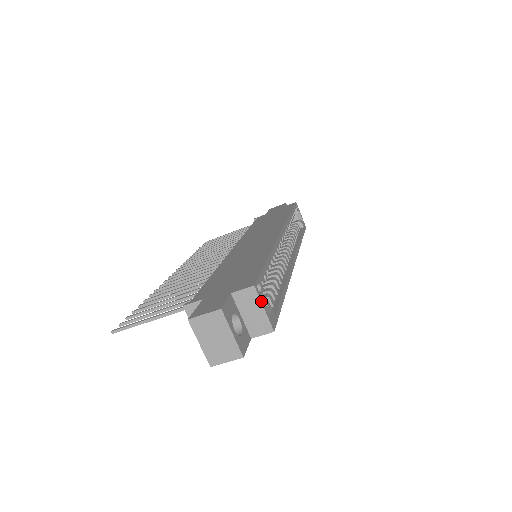
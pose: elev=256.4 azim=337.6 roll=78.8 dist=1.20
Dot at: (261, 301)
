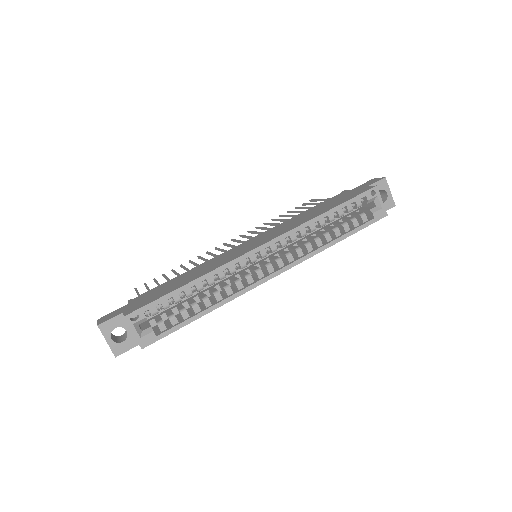
Dot at: (130, 327)
